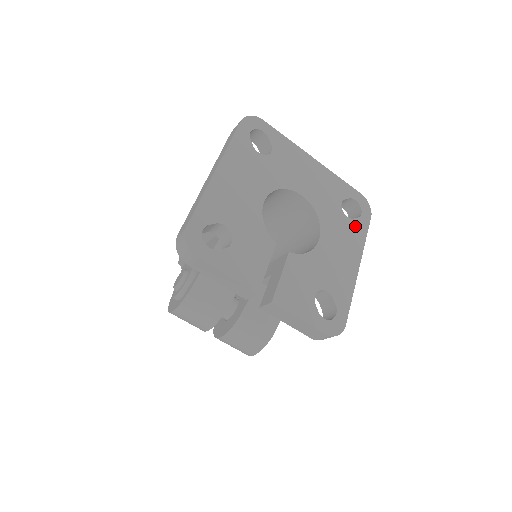
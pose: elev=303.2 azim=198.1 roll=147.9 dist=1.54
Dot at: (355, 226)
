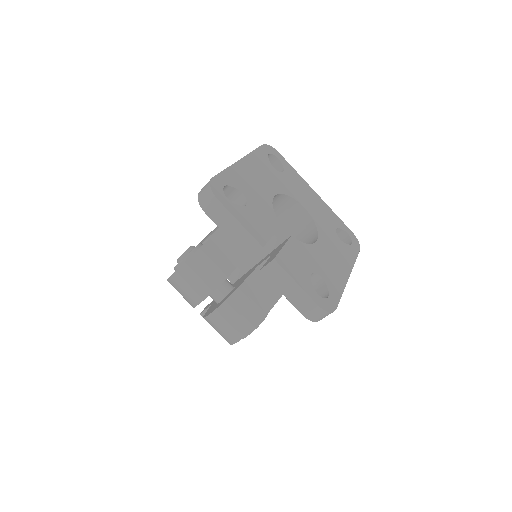
Dot at: (347, 248)
